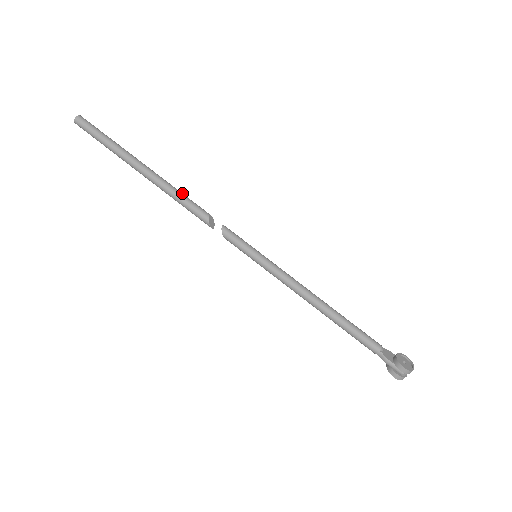
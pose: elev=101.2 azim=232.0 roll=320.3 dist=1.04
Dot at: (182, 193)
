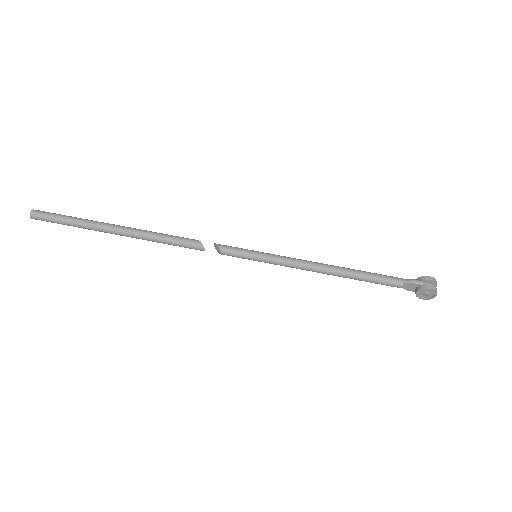
Dot at: occluded
